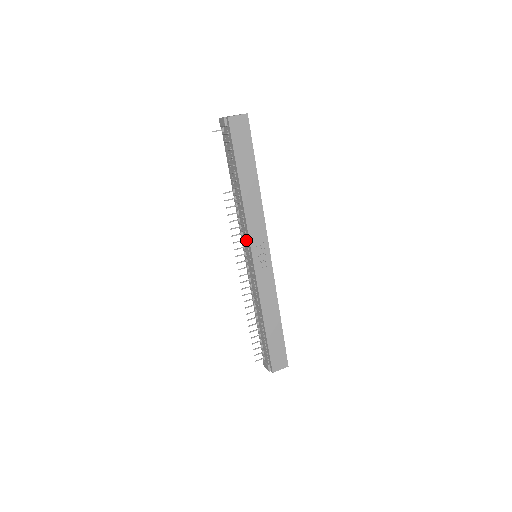
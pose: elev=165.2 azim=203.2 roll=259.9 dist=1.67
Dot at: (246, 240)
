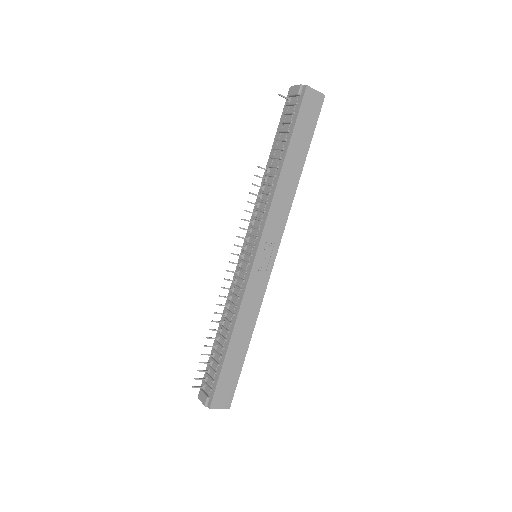
Dot at: (257, 231)
